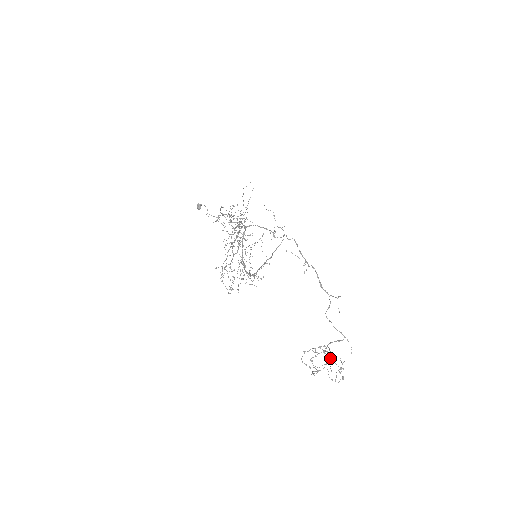
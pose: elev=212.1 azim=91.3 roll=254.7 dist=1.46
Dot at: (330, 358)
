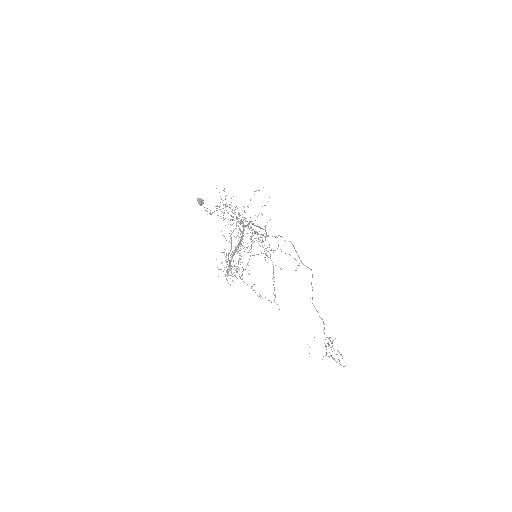
Dot at: occluded
